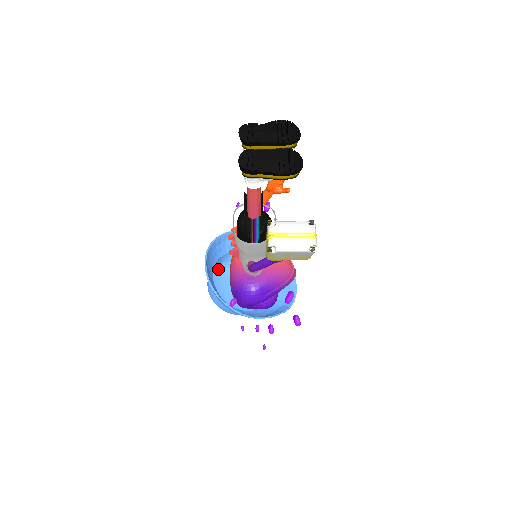
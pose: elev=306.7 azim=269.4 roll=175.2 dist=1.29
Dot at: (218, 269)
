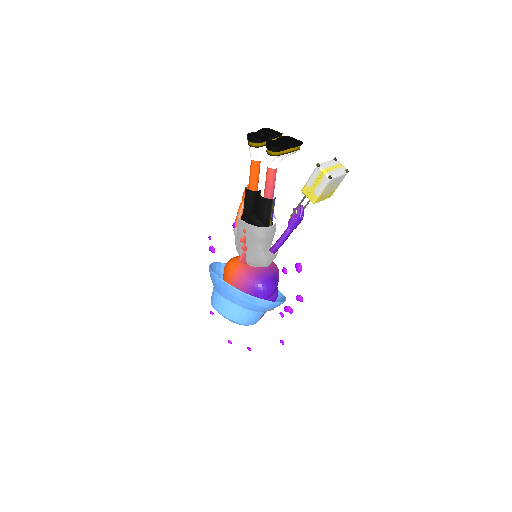
Dot at: occluded
